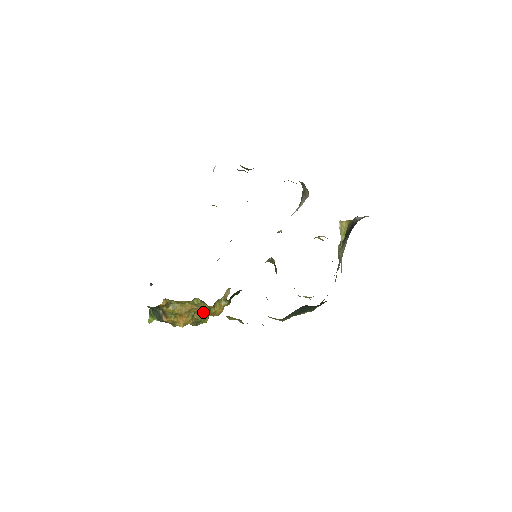
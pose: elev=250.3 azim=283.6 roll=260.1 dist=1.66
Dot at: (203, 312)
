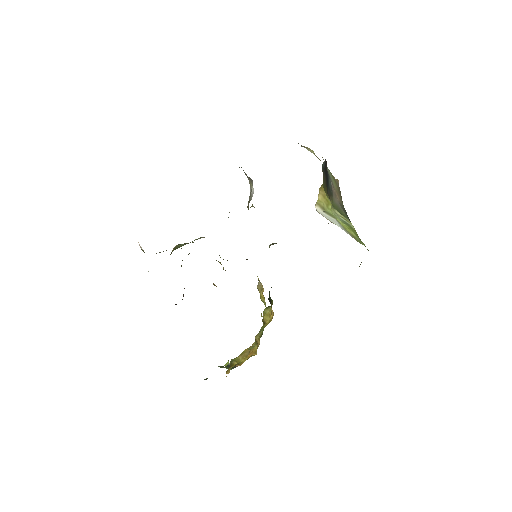
Dot at: occluded
